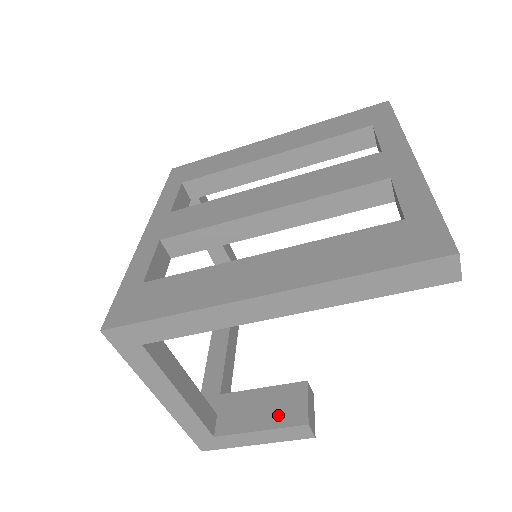
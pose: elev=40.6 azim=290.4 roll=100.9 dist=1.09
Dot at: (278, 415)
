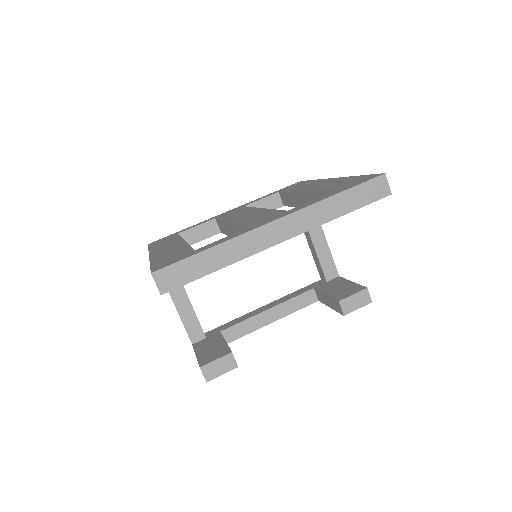
Dot at: (206, 355)
